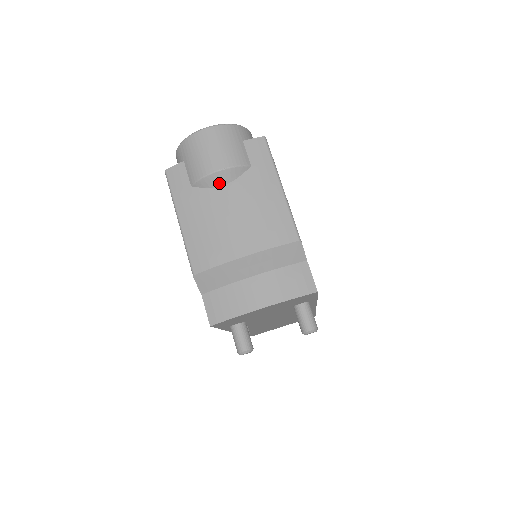
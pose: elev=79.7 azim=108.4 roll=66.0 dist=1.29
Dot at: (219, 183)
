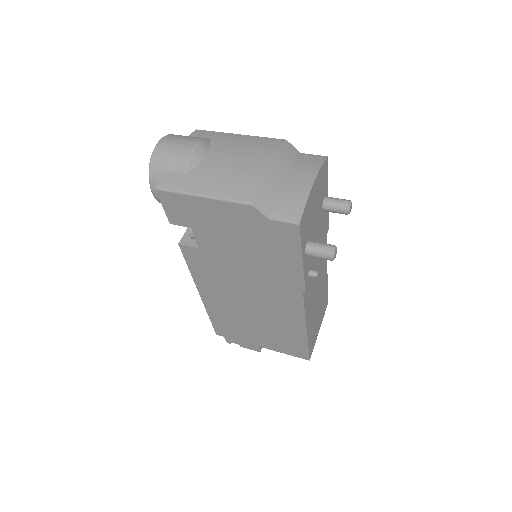
Dot at: (203, 155)
